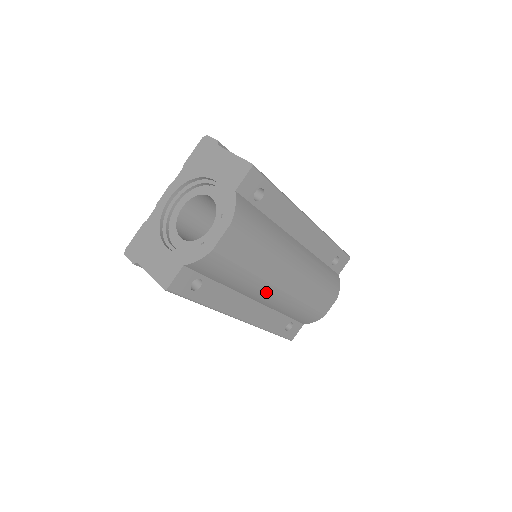
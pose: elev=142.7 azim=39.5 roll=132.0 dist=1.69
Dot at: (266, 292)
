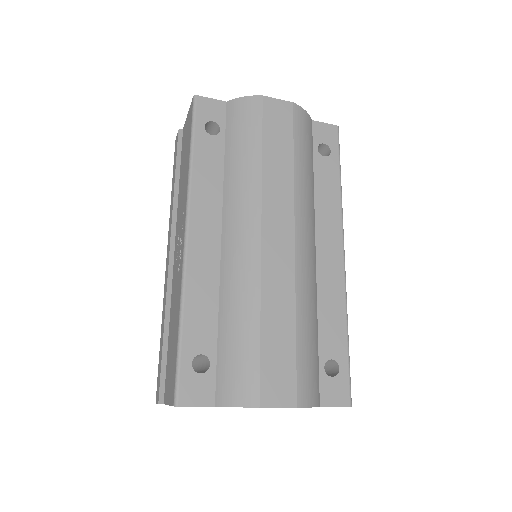
Dot at: (246, 220)
